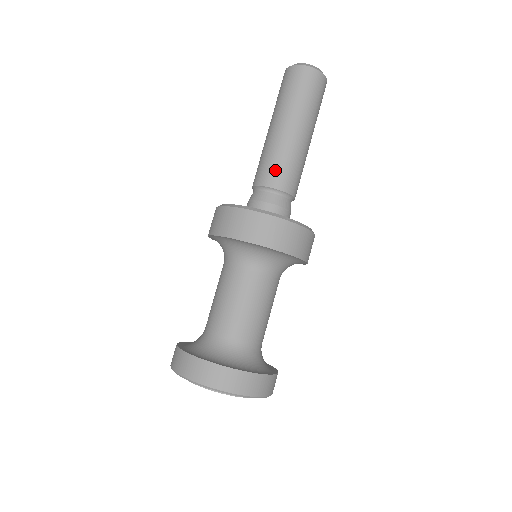
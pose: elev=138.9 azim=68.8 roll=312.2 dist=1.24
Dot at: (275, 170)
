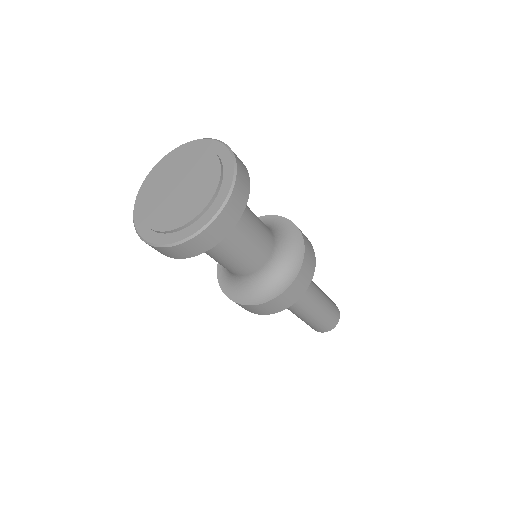
Dot at: occluded
